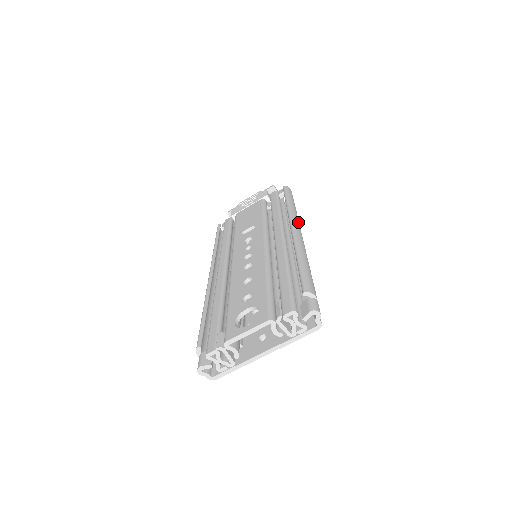
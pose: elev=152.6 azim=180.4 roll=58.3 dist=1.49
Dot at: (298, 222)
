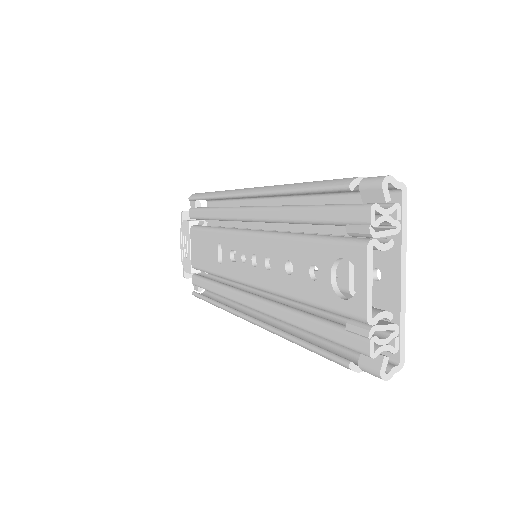
Dot at: occluded
